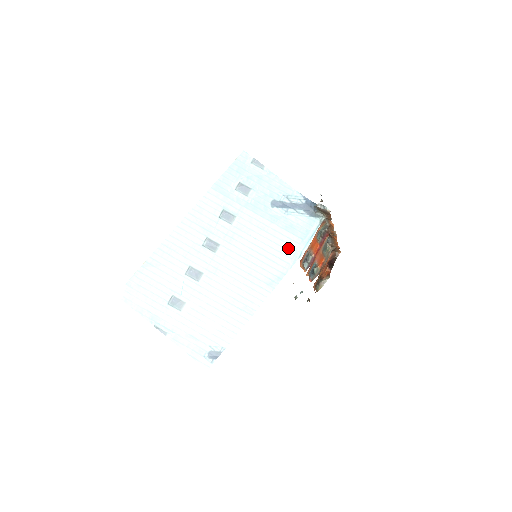
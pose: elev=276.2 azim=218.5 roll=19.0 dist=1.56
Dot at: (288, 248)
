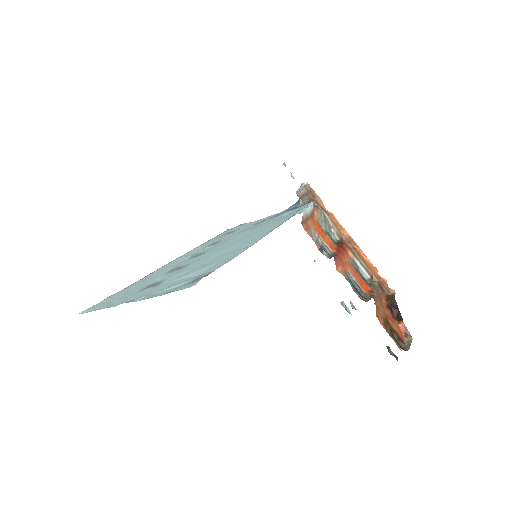
Dot at: (281, 220)
